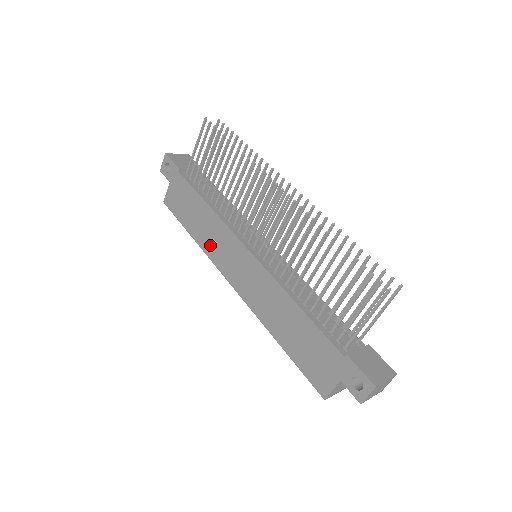
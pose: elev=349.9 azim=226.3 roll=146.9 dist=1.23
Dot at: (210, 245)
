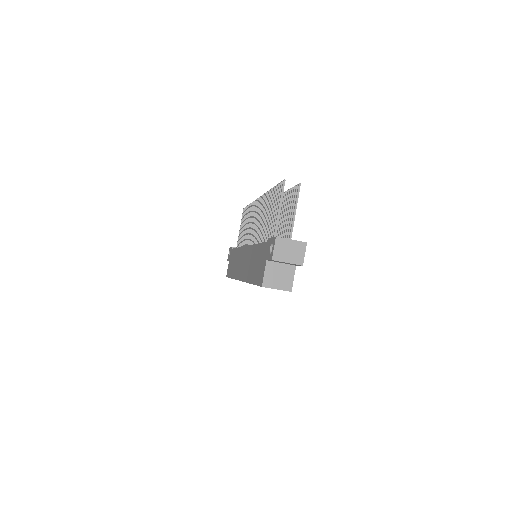
Dot at: (236, 270)
